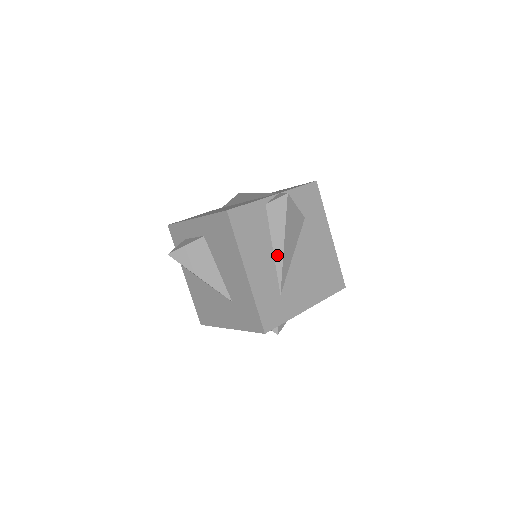
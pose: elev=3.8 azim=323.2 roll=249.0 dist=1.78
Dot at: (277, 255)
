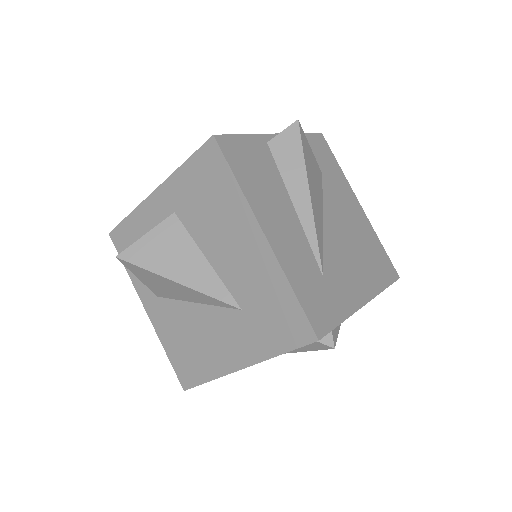
Dot at: (302, 214)
